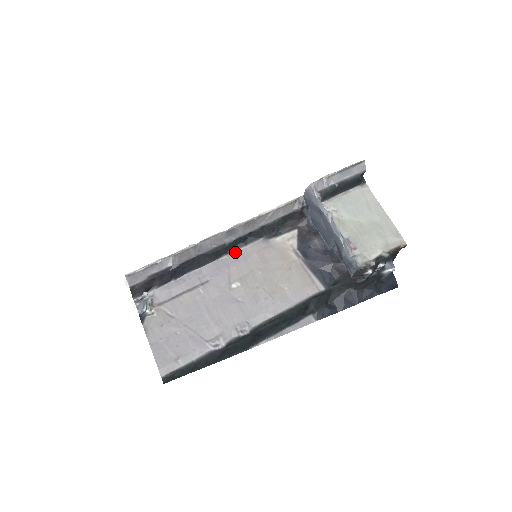
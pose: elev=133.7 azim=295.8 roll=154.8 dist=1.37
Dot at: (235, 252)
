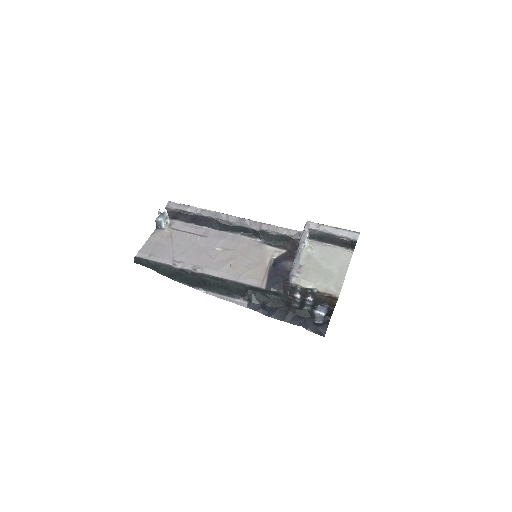
Dot at: (238, 235)
